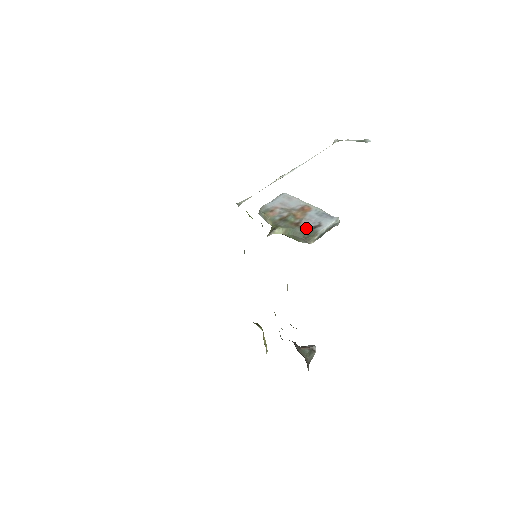
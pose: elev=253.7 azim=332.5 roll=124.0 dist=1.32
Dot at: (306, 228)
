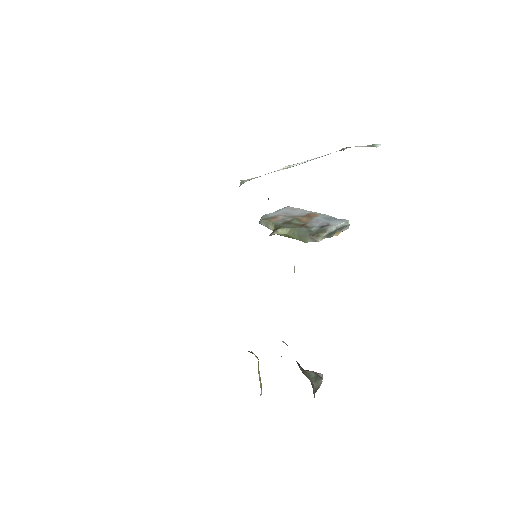
Dot at: (313, 227)
